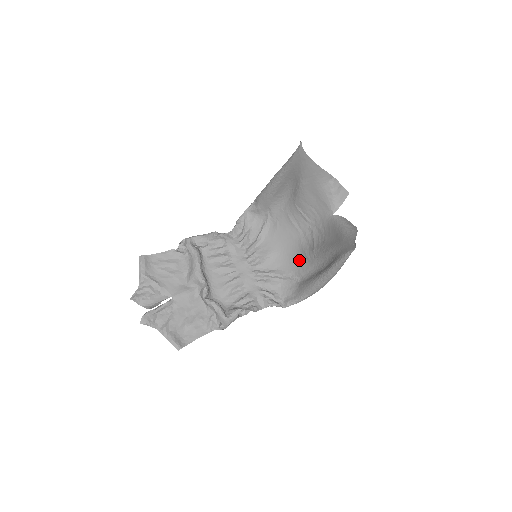
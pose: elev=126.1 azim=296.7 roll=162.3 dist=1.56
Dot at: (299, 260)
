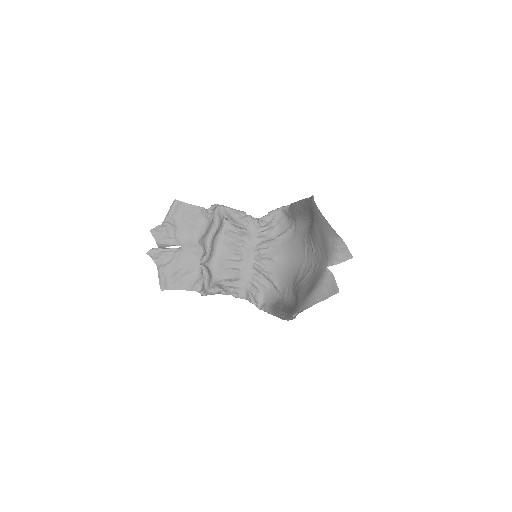
Dot at: (291, 281)
